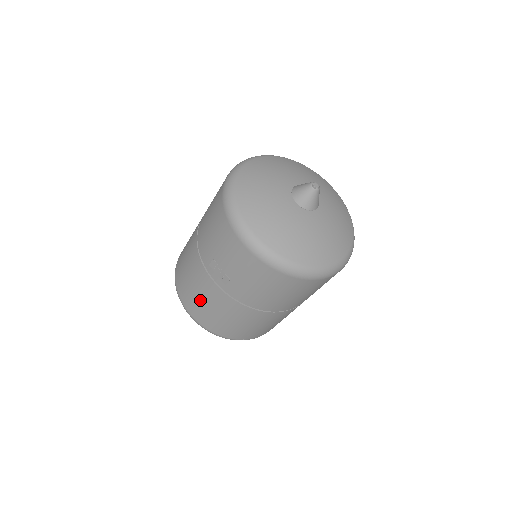
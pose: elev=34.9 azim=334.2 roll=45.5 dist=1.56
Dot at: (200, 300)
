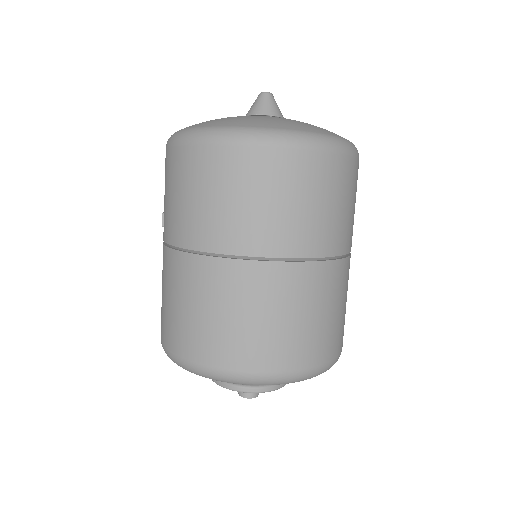
Dot at: occluded
